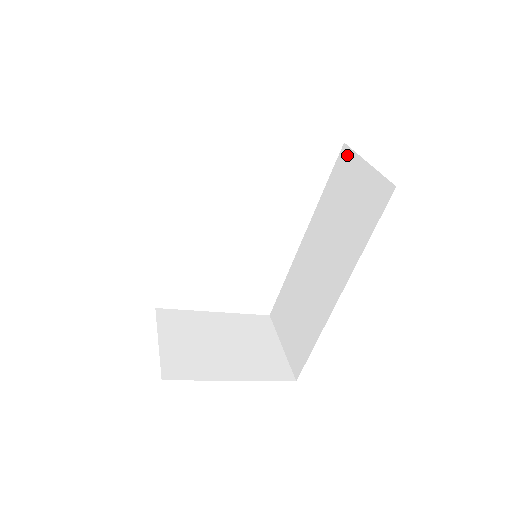
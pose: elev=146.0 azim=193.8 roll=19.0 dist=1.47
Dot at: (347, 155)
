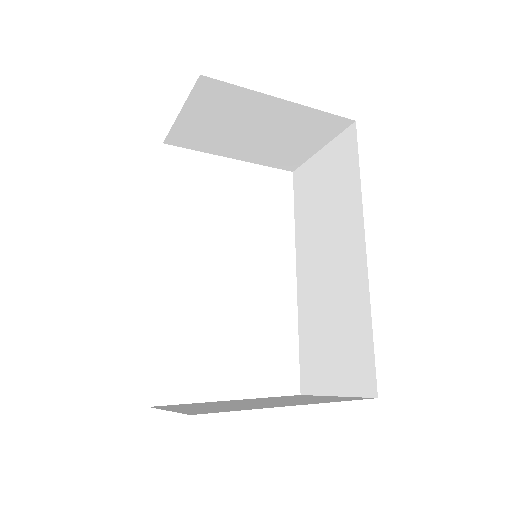
Dot at: (300, 172)
